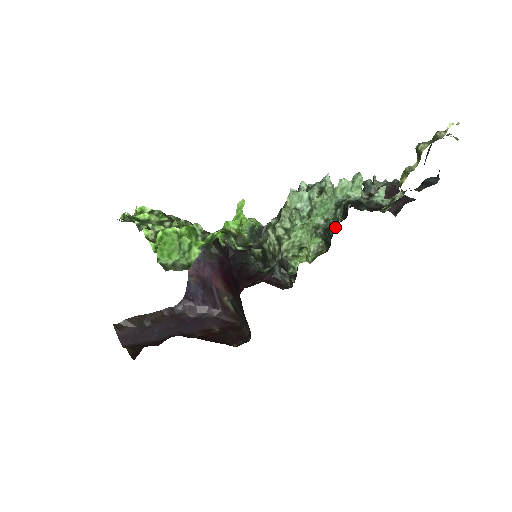
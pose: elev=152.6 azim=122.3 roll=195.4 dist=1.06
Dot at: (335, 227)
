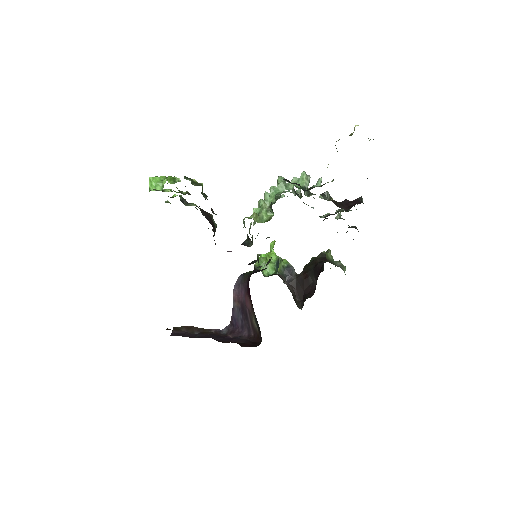
Dot at: occluded
